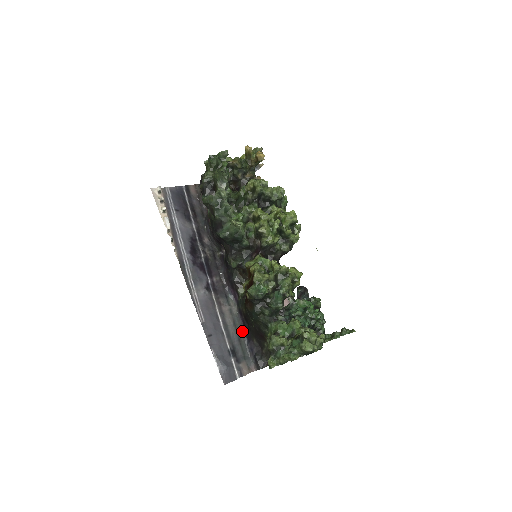
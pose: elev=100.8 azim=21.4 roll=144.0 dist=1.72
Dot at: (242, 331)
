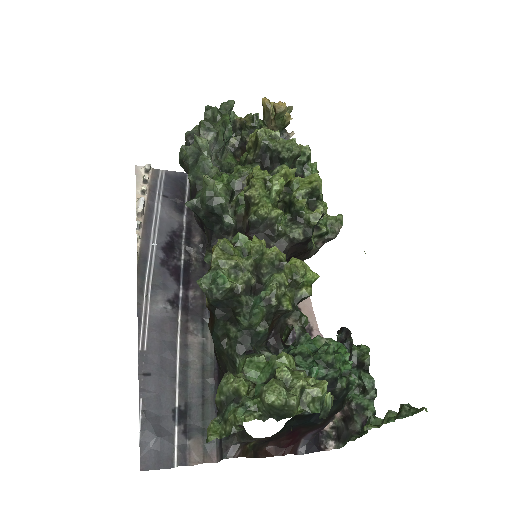
Dot at: (213, 383)
